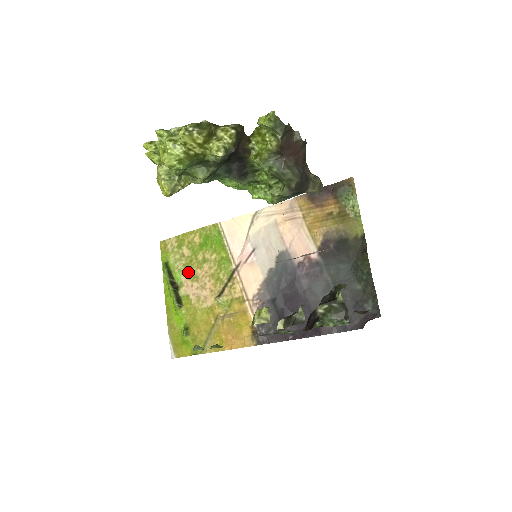
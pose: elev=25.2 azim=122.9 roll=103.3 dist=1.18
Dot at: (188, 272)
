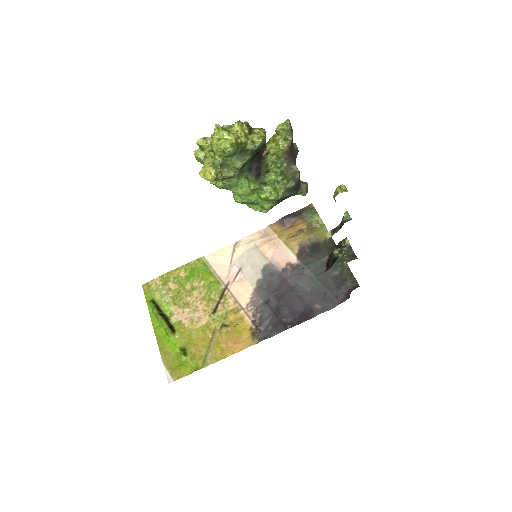
Dot at: (177, 302)
